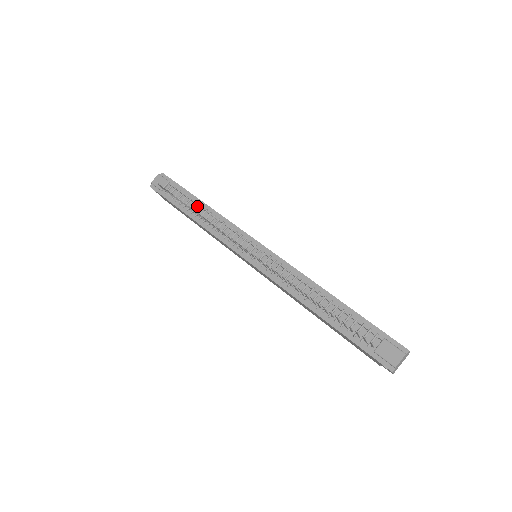
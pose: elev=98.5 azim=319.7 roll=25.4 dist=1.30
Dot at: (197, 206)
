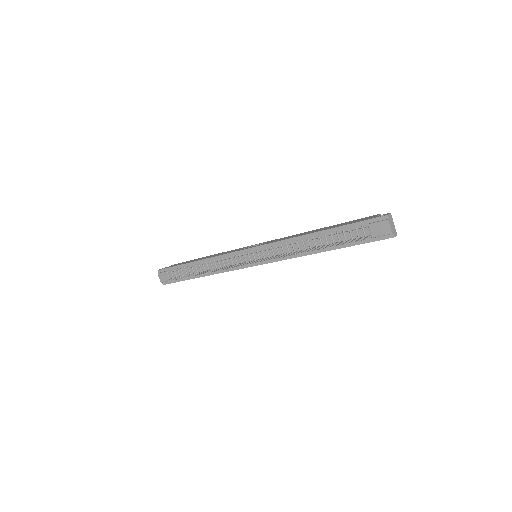
Dot at: (196, 267)
